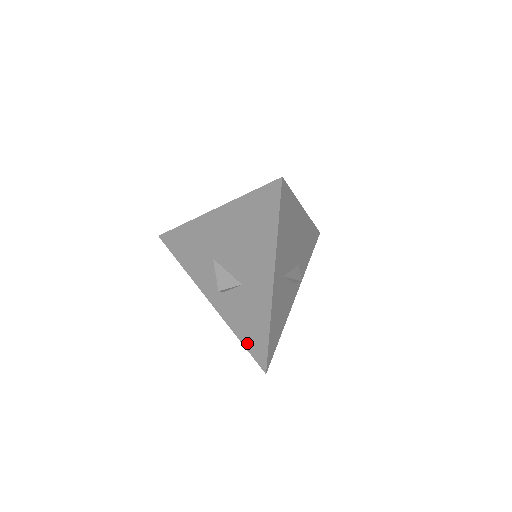
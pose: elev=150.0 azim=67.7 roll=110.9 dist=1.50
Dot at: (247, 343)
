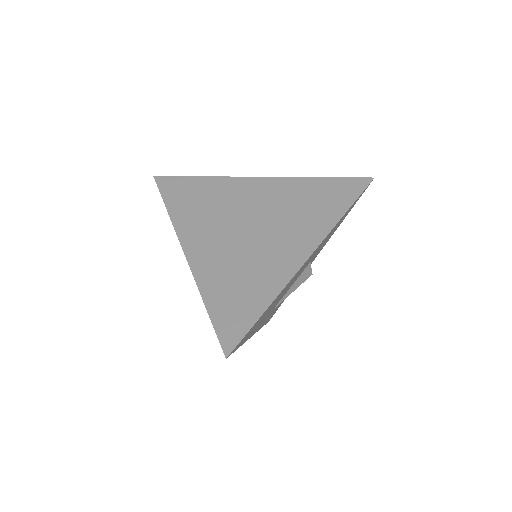
Dot at: occluded
